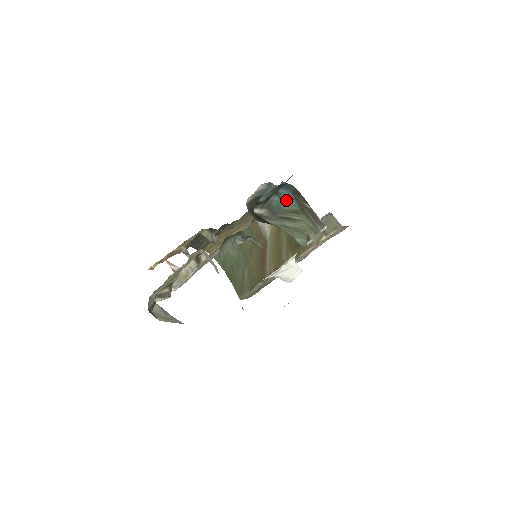
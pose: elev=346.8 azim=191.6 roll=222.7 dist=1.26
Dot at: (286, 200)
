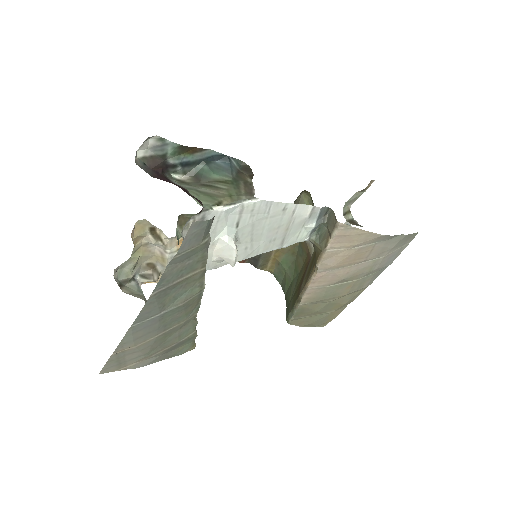
Dot at: (218, 170)
